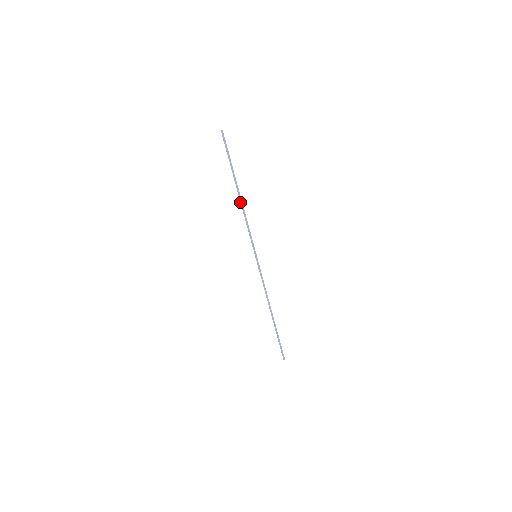
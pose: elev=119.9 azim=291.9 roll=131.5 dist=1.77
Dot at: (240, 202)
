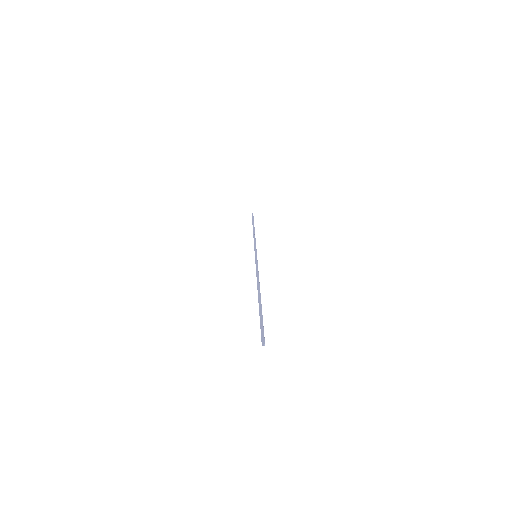
Dot at: (257, 287)
